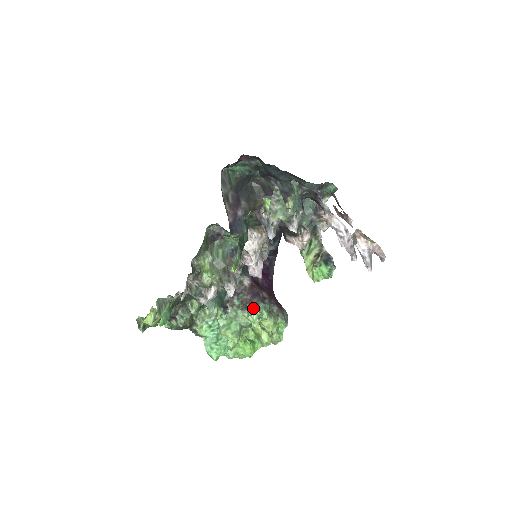
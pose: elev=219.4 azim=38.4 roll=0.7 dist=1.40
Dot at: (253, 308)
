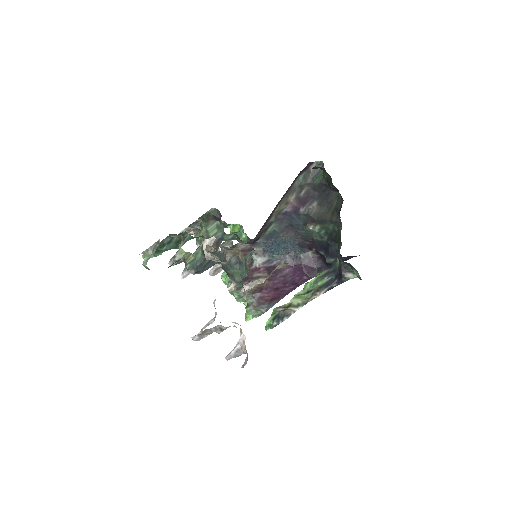
Dot at: occluded
